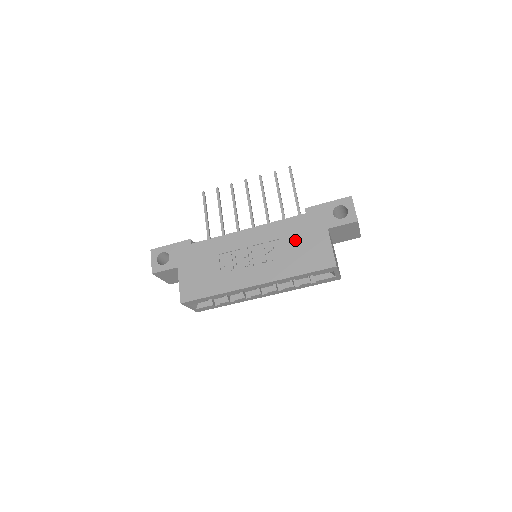
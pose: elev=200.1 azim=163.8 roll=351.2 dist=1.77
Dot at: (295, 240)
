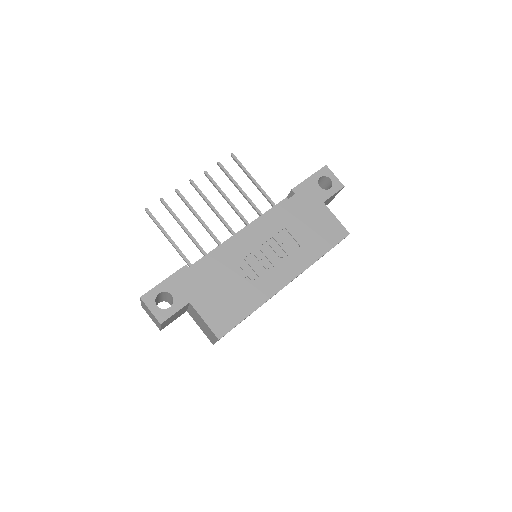
Dot at: (300, 223)
